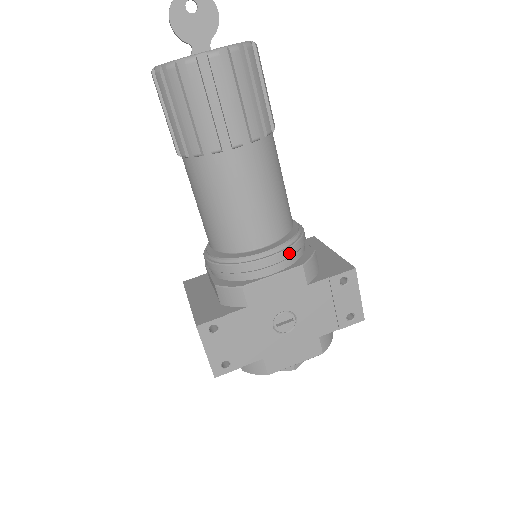
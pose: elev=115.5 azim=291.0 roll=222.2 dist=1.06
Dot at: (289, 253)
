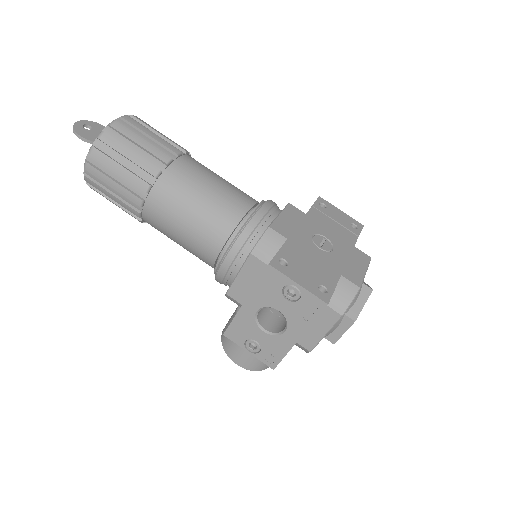
Dot at: (273, 202)
